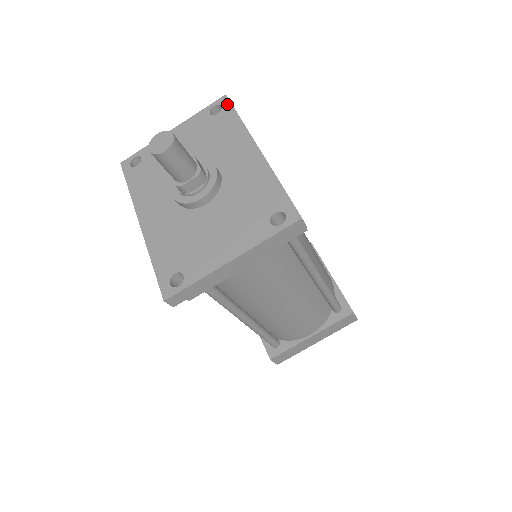
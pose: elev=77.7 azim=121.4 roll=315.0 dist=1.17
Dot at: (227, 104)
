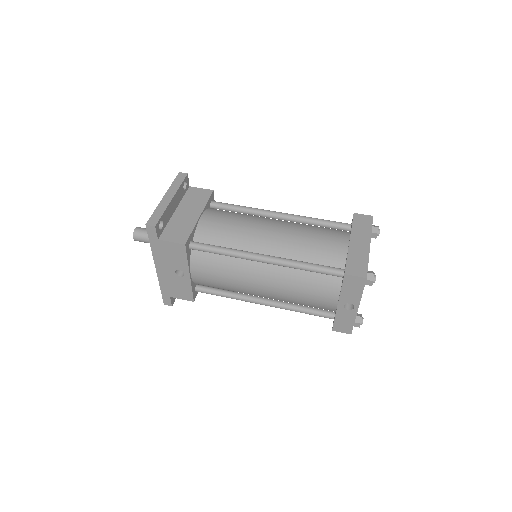
Dot at: occluded
